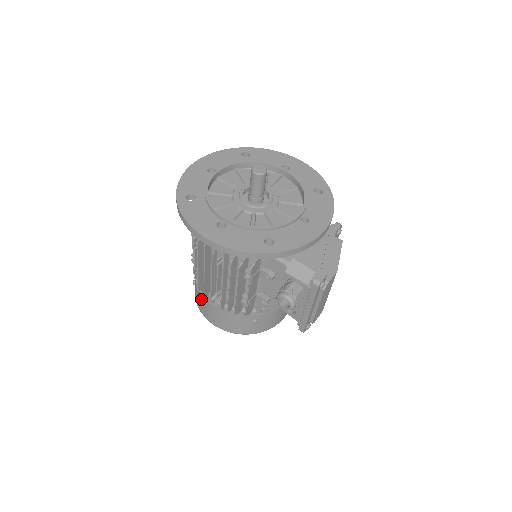
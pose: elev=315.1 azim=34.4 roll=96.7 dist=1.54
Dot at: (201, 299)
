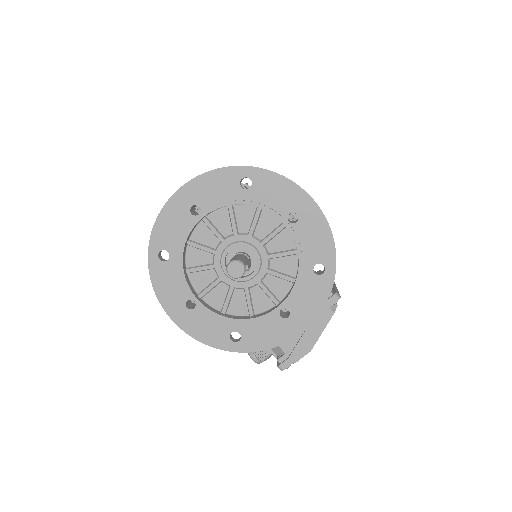
Dot at: occluded
